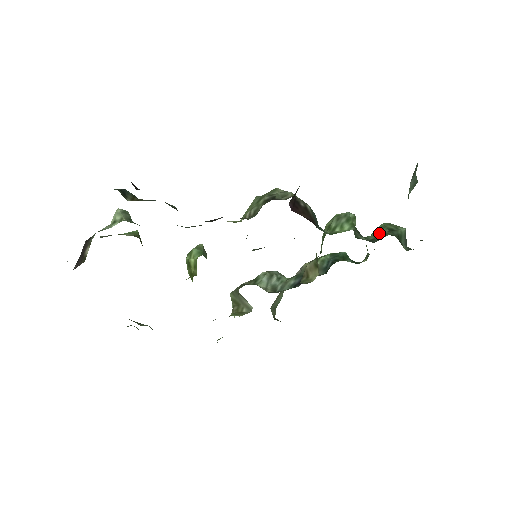
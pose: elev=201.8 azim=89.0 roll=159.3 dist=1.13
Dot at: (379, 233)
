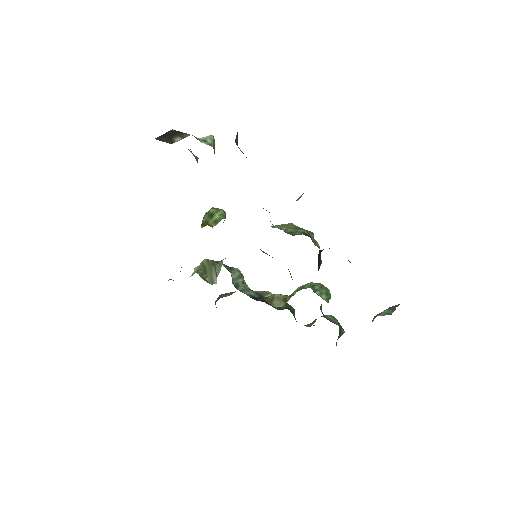
Dot at: (331, 319)
